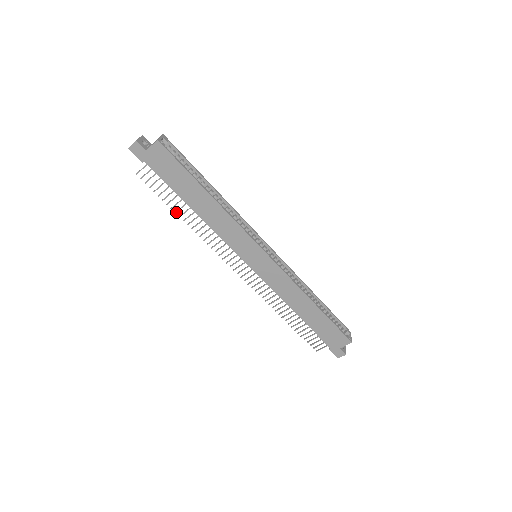
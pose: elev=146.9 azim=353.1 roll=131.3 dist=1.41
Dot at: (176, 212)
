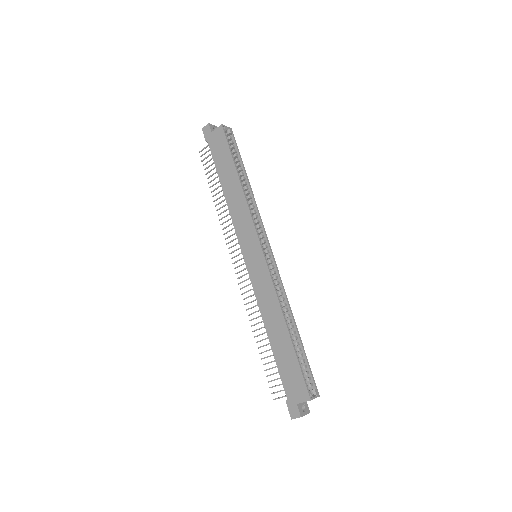
Dot at: occluded
